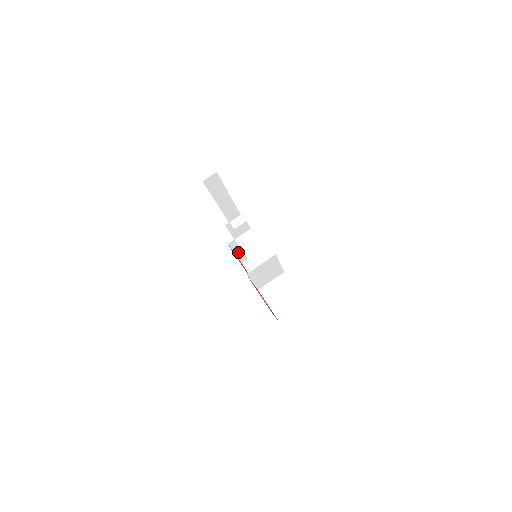
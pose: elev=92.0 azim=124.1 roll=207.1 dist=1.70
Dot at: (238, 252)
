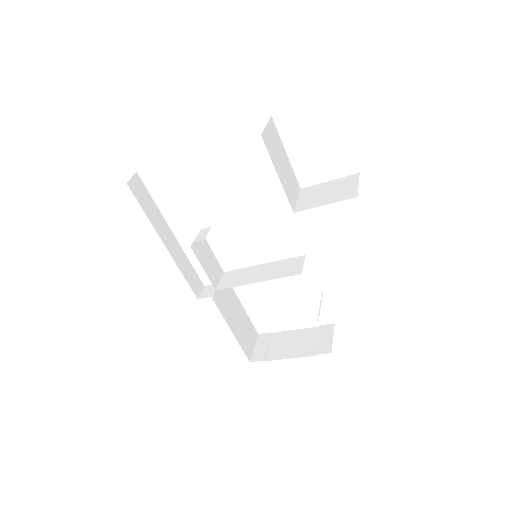
Dot at: (233, 329)
